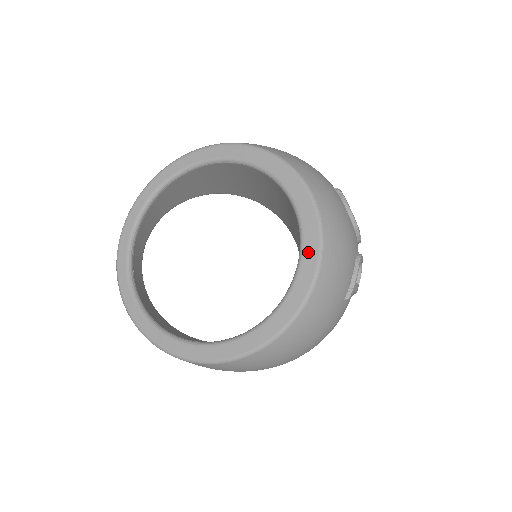
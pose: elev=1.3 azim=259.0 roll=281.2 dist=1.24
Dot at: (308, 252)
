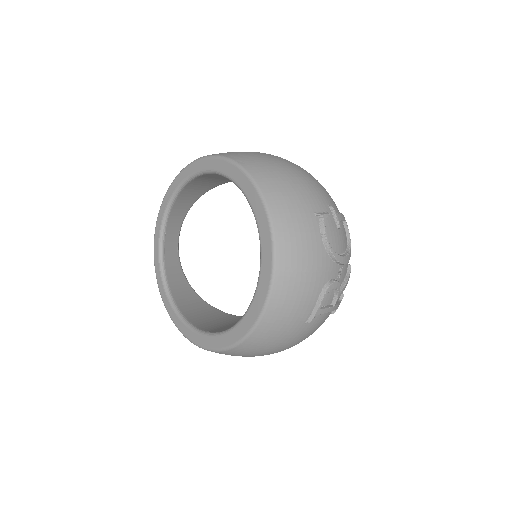
Dot at: (262, 285)
